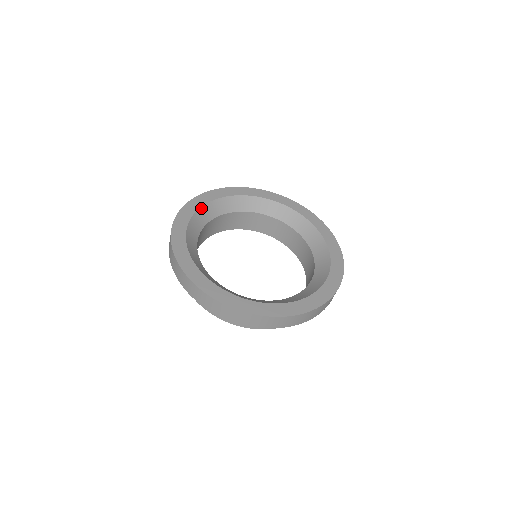
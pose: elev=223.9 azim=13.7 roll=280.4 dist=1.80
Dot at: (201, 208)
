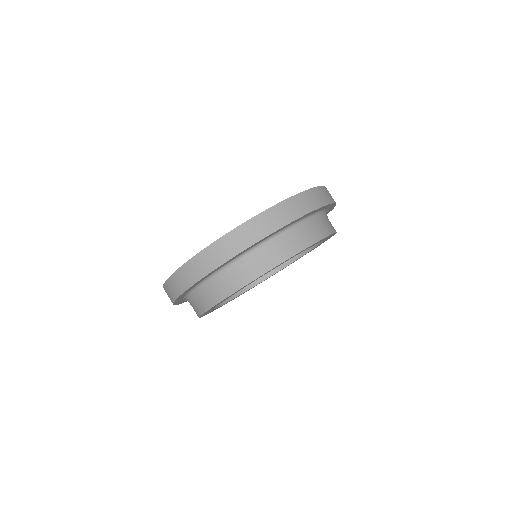
Dot at: occluded
